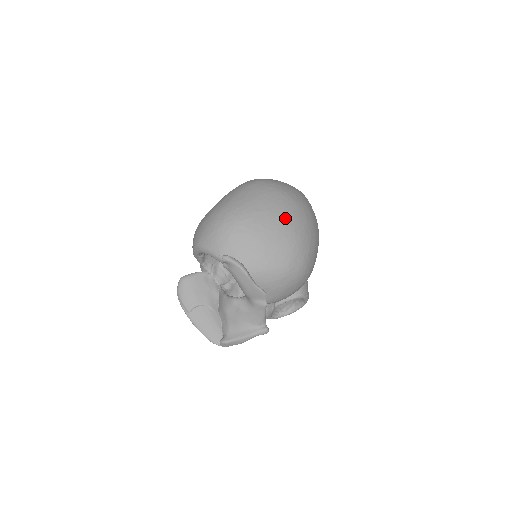
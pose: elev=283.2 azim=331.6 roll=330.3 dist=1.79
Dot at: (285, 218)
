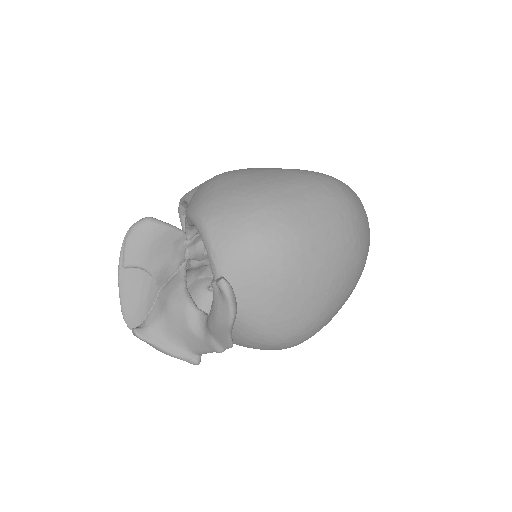
Dot at: (333, 283)
